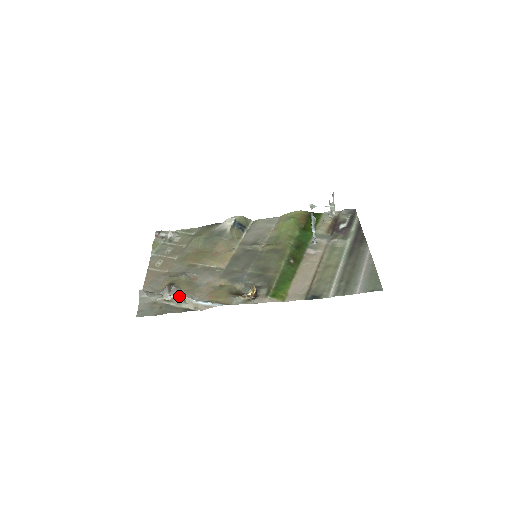
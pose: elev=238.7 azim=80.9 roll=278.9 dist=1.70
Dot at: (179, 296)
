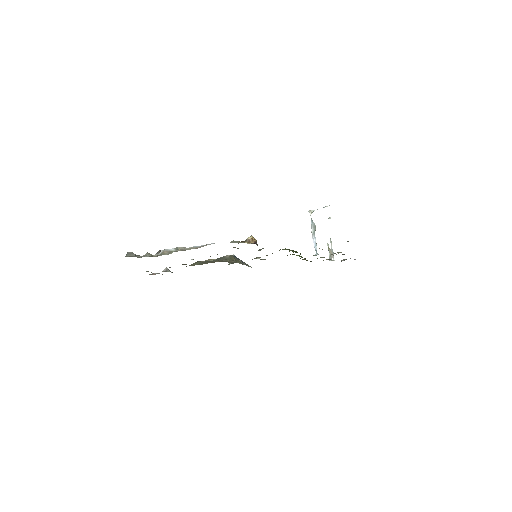
Dot at: (172, 249)
